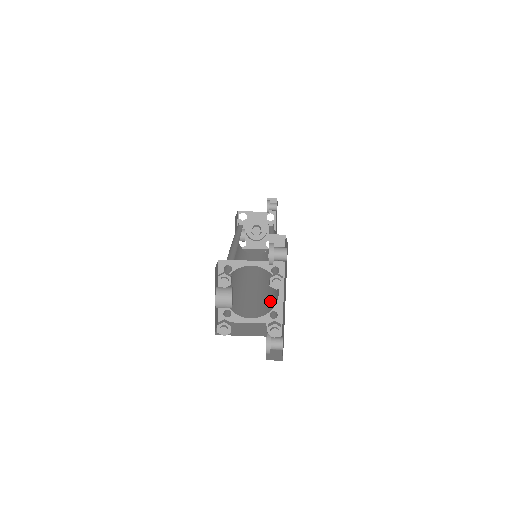
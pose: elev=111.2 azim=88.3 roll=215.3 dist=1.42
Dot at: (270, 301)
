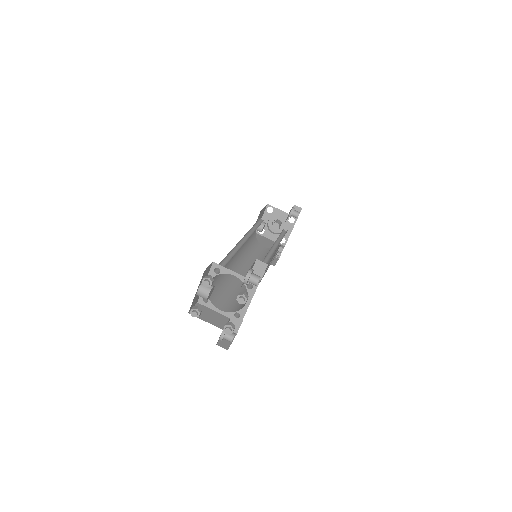
Dot at: occluded
